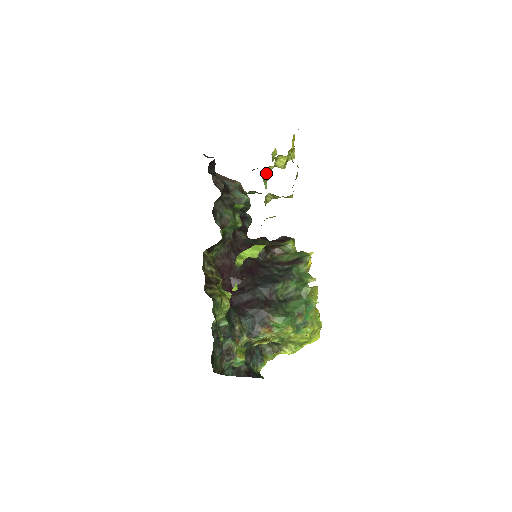
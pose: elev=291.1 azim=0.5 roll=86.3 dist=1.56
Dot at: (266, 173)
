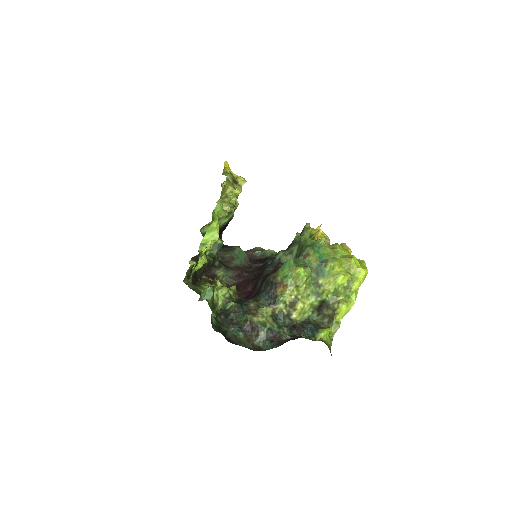
Dot at: (229, 204)
